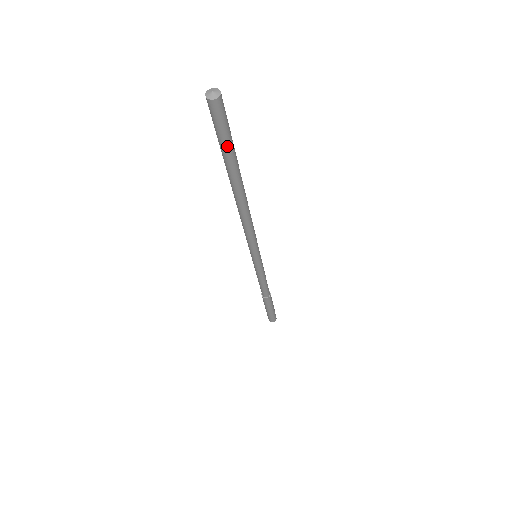
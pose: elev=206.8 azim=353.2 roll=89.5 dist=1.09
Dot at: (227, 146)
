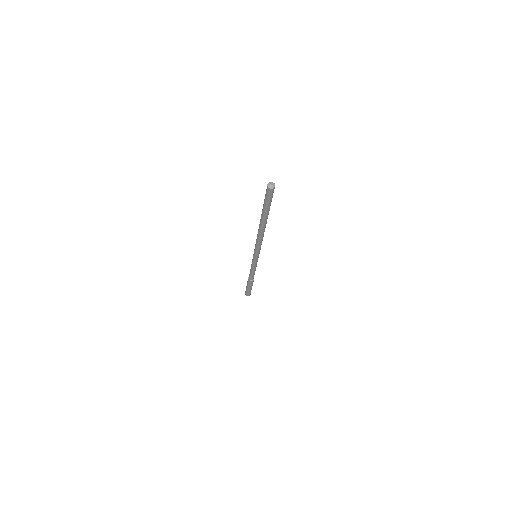
Dot at: (265, 205)
